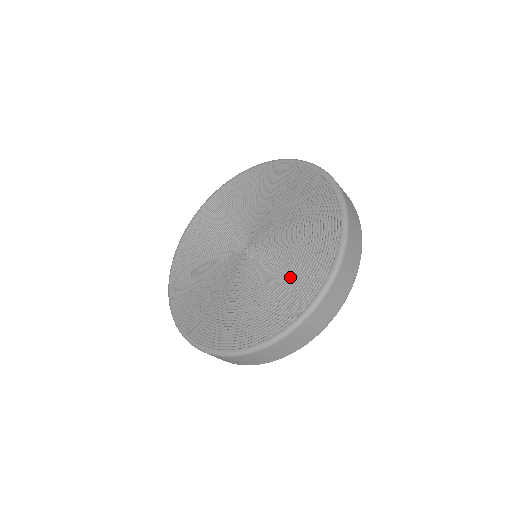
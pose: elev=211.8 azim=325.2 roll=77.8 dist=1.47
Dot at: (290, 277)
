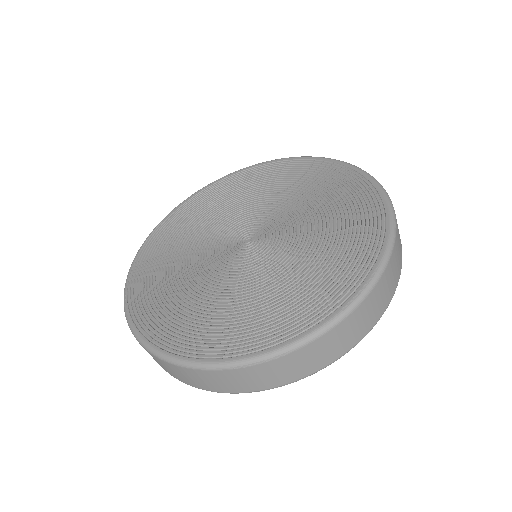
Dot at: (284, 295)
